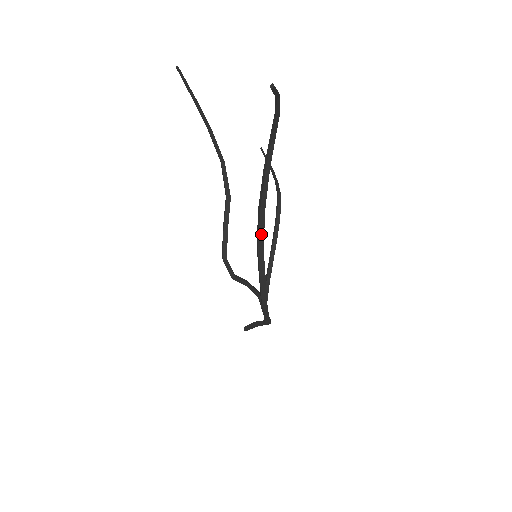
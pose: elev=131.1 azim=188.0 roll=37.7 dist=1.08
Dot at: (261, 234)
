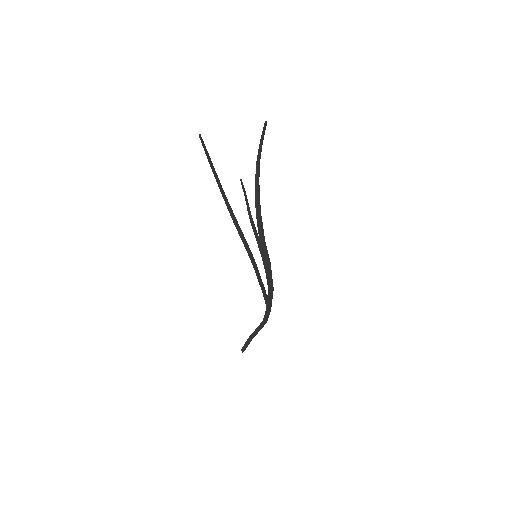
Dot at: (262, 230)
